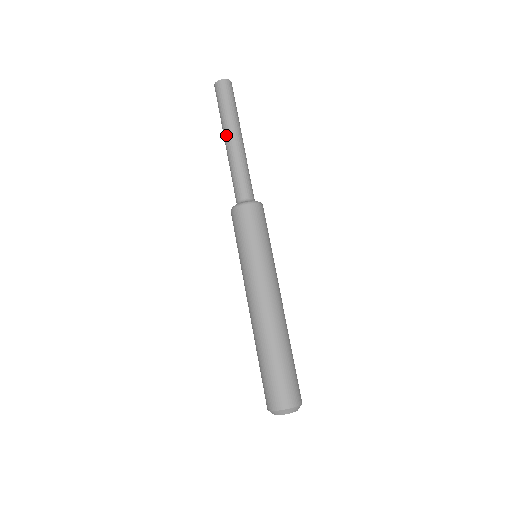
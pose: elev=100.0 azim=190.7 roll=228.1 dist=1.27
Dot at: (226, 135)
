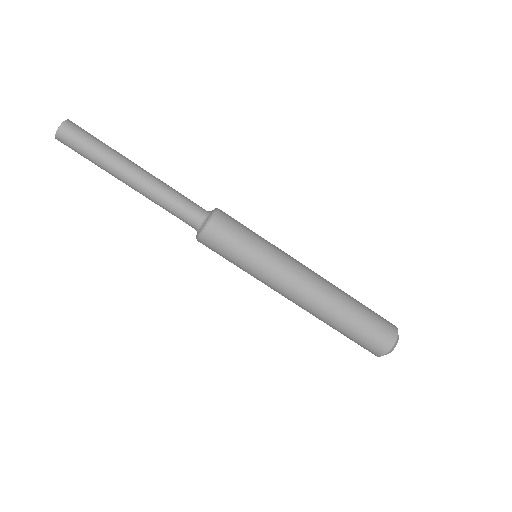
Dot at: occluded
